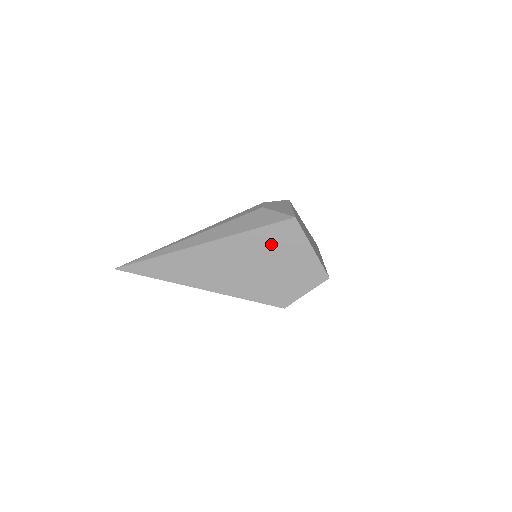
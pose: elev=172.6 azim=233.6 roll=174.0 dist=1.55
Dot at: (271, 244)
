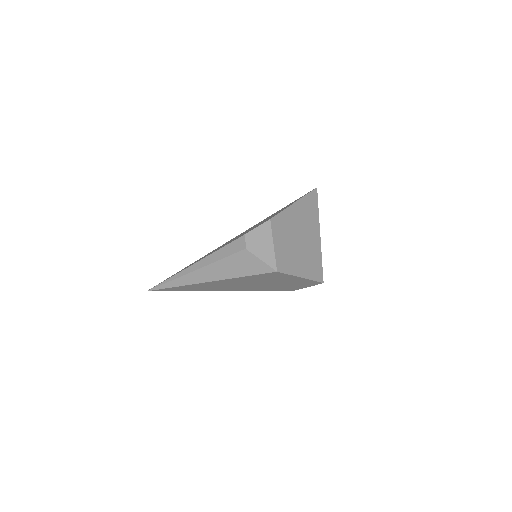
Dot at: (263, 279)
